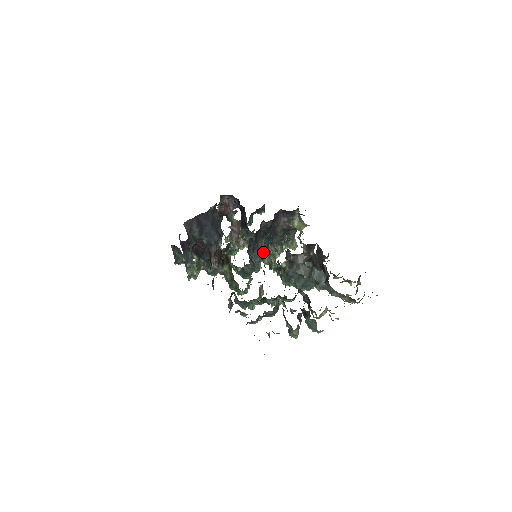
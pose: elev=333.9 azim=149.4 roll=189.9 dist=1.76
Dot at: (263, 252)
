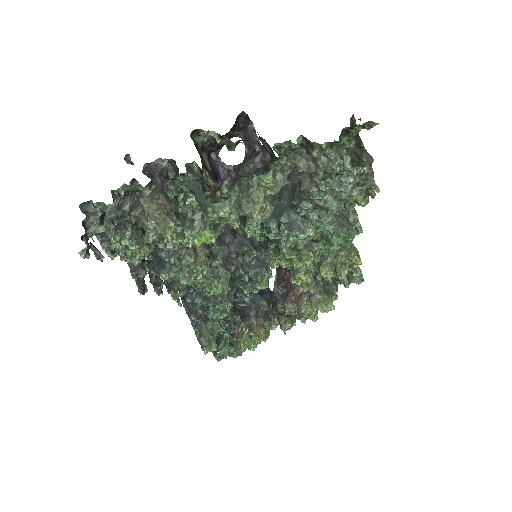
Dot at: occluded
